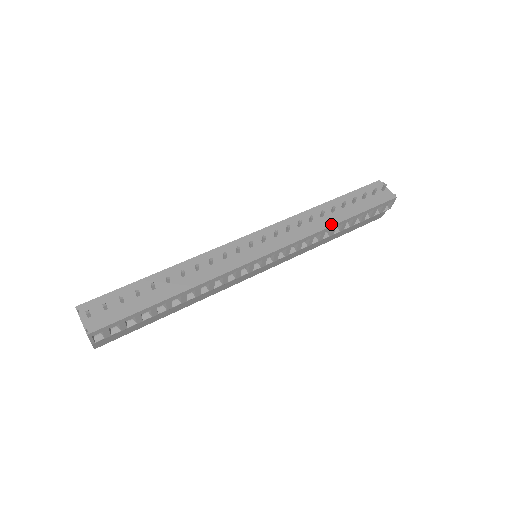
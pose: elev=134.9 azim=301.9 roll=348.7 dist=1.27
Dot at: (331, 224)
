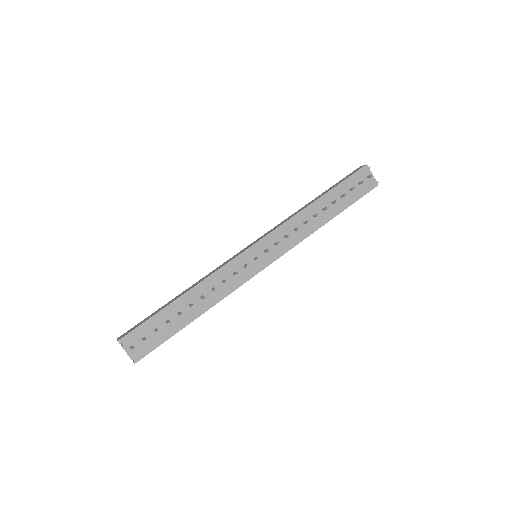
Dot at: (322, 224)
